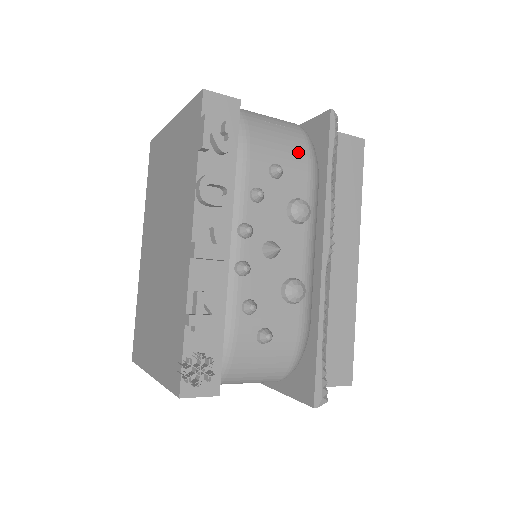
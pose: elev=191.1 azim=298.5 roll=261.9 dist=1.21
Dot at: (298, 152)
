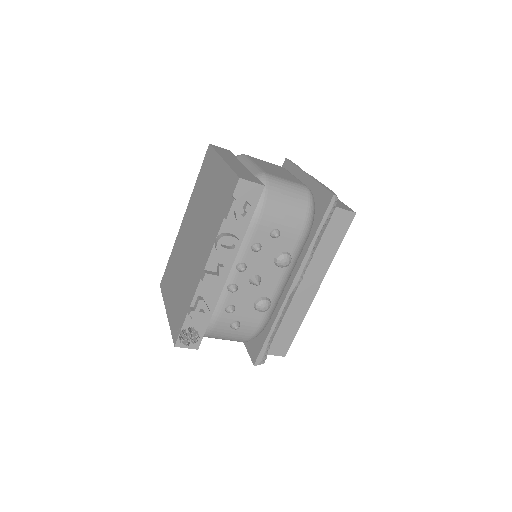
Dot at: (297, 221)
